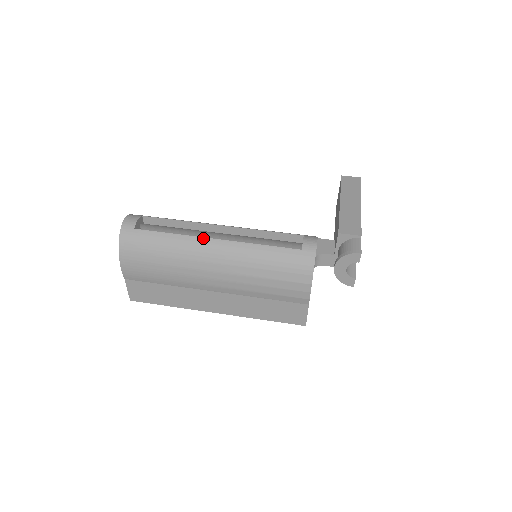
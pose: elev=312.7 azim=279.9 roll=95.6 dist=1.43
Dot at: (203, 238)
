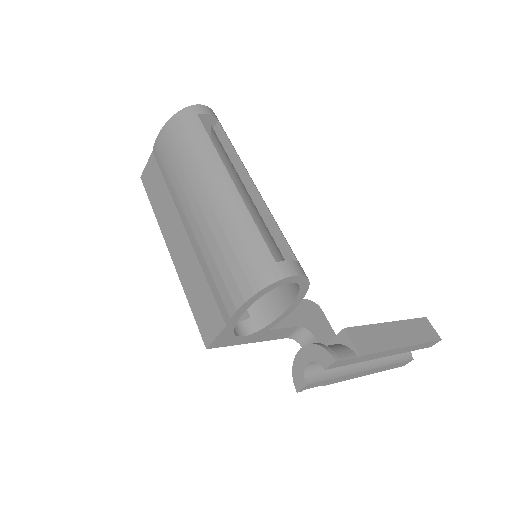
Dot at: (225, 169)
